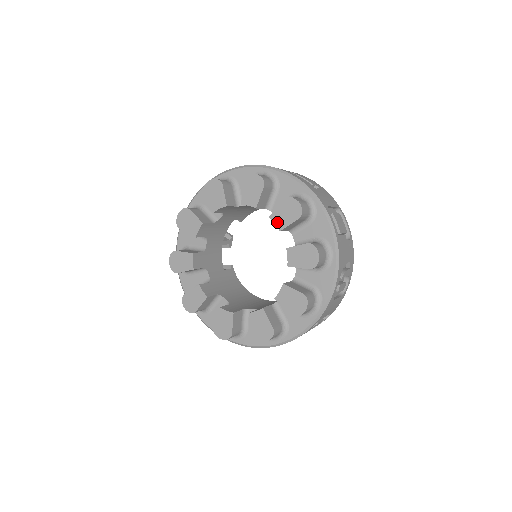
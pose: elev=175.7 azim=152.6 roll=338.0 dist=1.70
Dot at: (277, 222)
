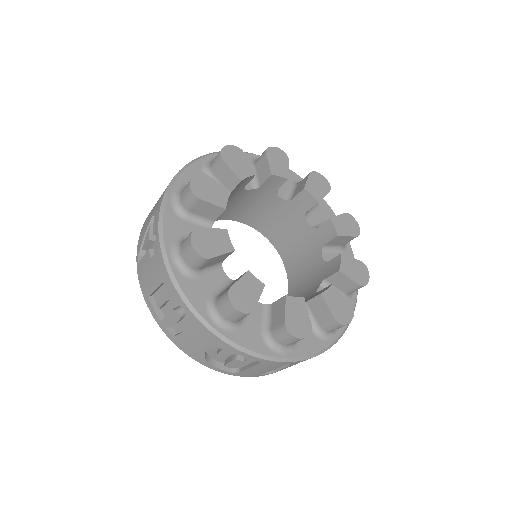
Dot at: (313, 193)
